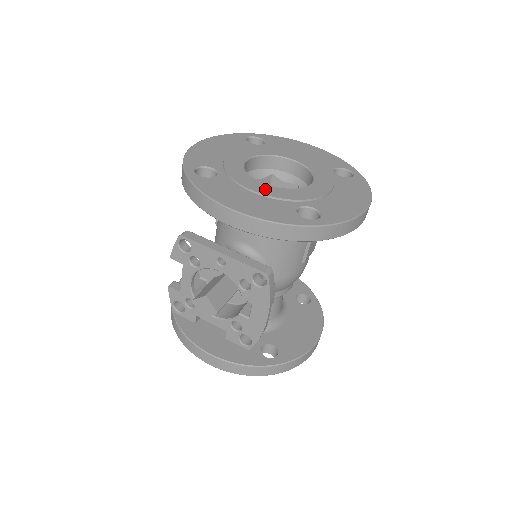
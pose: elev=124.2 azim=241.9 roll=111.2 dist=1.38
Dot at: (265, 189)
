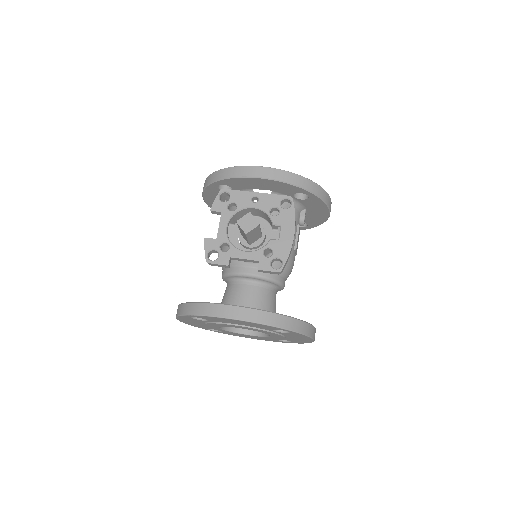
Dot at: occluded
